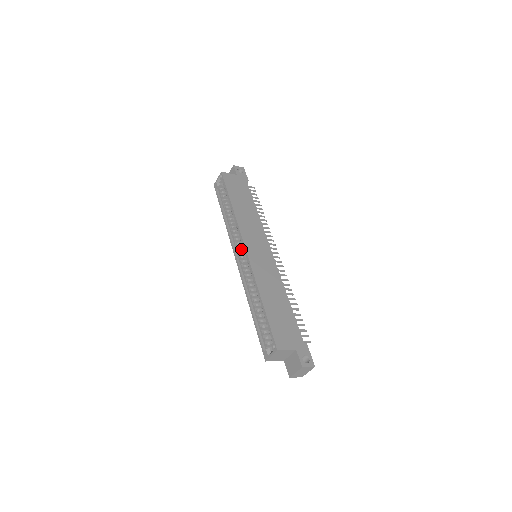
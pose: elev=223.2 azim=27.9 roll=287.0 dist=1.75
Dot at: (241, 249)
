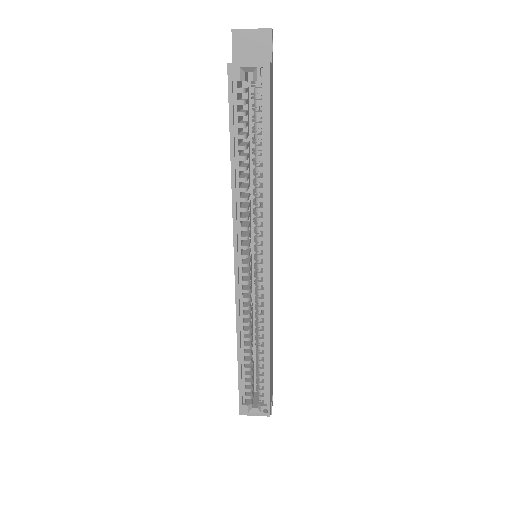
Dot at: (247, 247)
